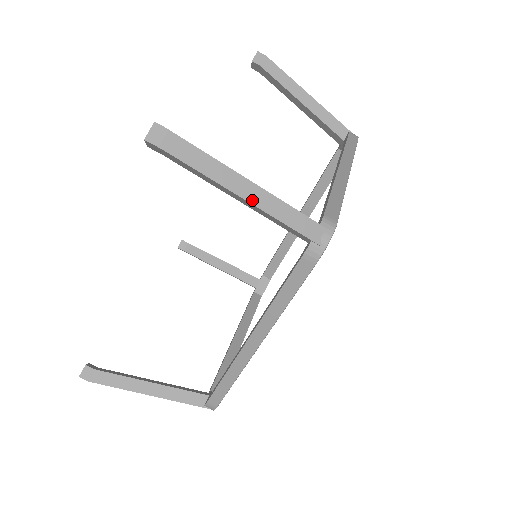
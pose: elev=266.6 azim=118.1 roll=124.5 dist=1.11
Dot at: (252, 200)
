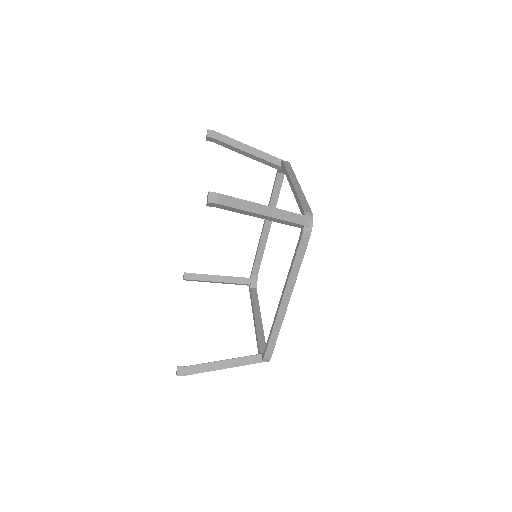
Dot at: (269, 215)
